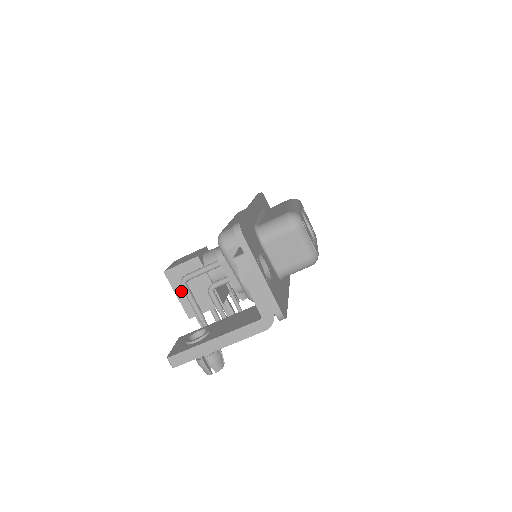
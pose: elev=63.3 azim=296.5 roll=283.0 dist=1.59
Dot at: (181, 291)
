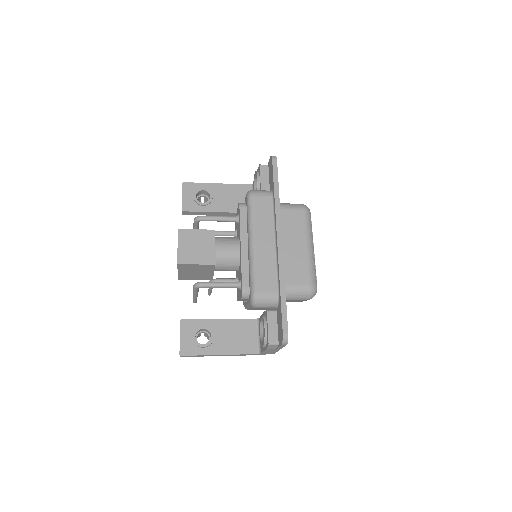
Dot at: (184, 272)
